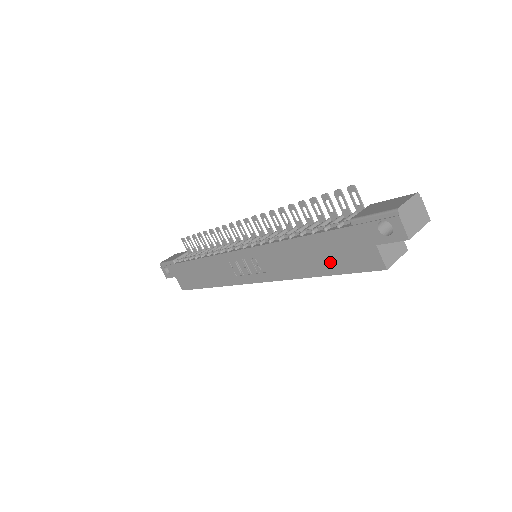
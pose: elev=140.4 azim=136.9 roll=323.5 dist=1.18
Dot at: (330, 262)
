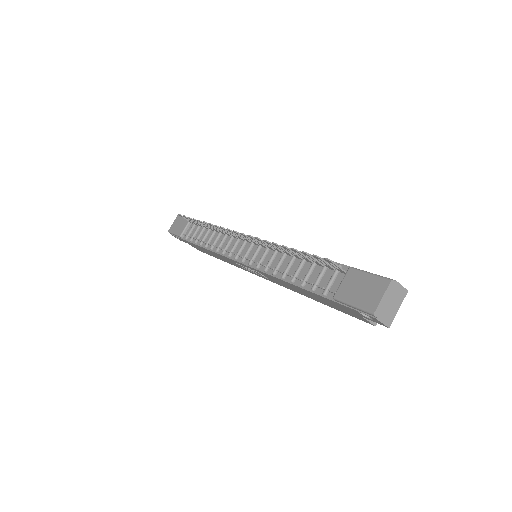
Dot at: (325, 303)
